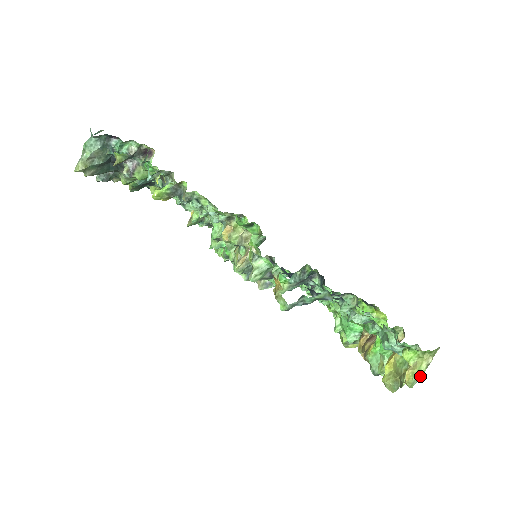
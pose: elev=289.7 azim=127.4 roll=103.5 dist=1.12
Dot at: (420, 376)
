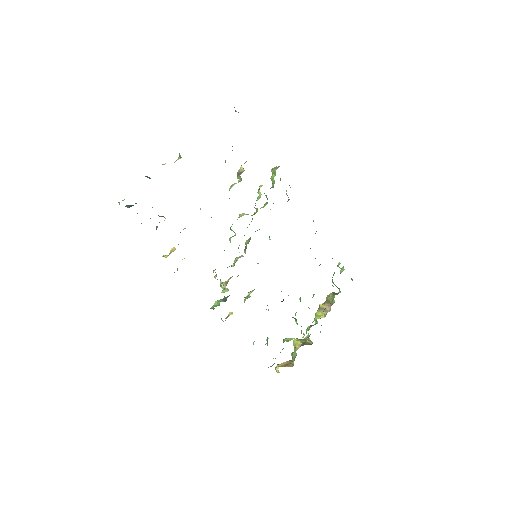
Dot at: occluded
